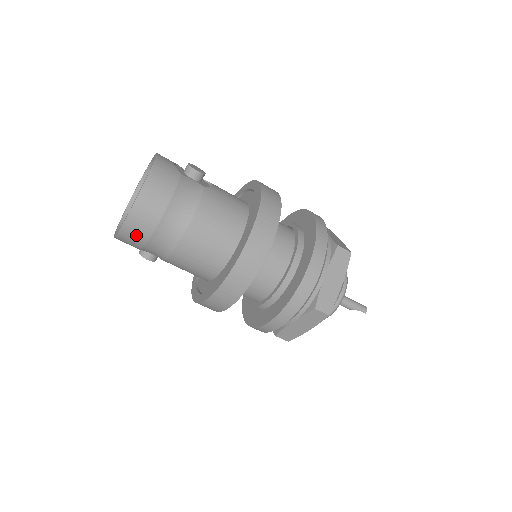
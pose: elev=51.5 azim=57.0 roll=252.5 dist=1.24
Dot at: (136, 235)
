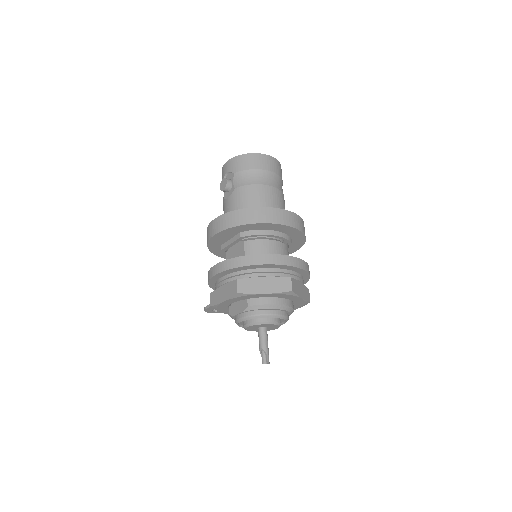
Dot at: (255, 162)
